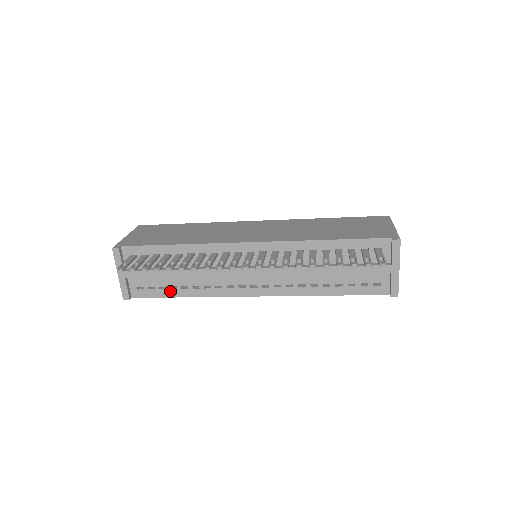
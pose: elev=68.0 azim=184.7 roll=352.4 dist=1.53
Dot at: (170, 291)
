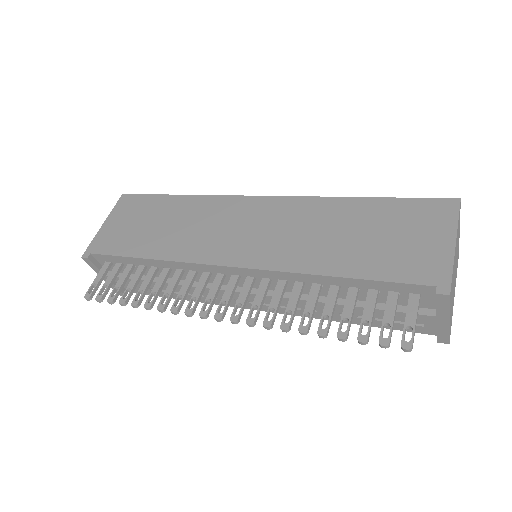
Dot at: (163, 293)
